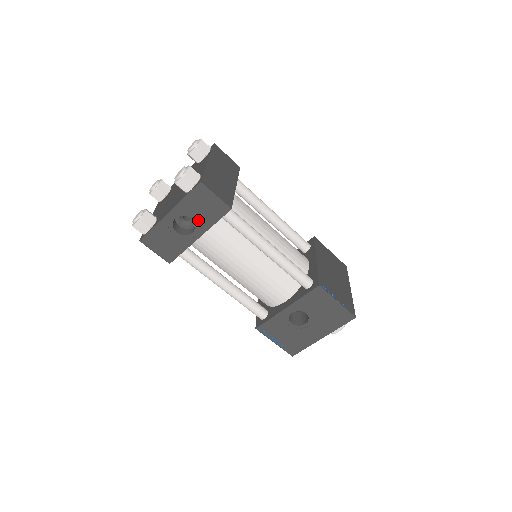
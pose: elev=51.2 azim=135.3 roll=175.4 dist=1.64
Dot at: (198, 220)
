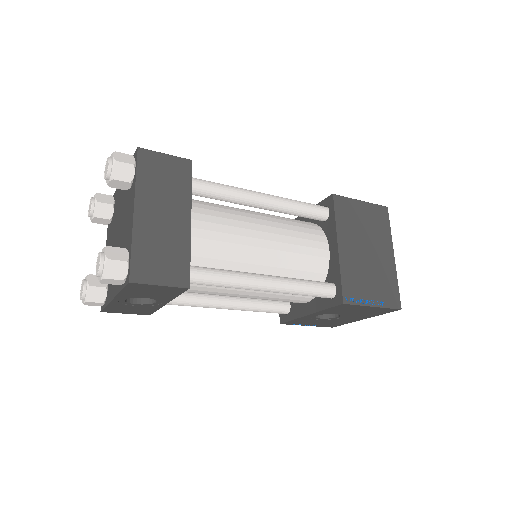
Dot at: (154, 297)
